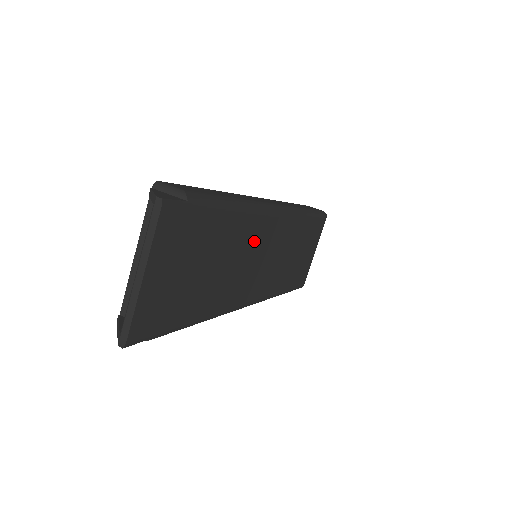
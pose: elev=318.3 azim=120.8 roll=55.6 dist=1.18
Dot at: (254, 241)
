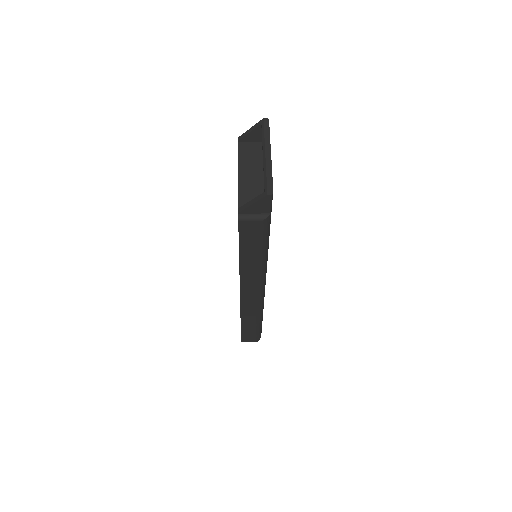
Dot at: occluded
